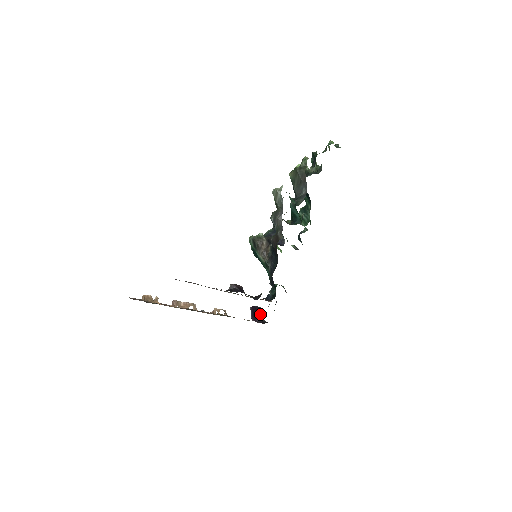
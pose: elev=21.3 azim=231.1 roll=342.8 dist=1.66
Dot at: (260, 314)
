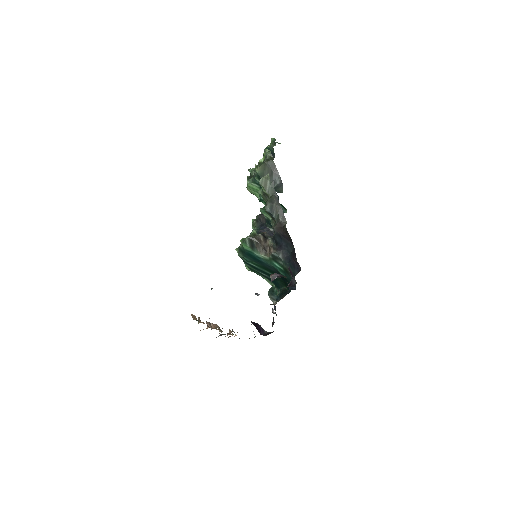
Dot at: (261, 328)
